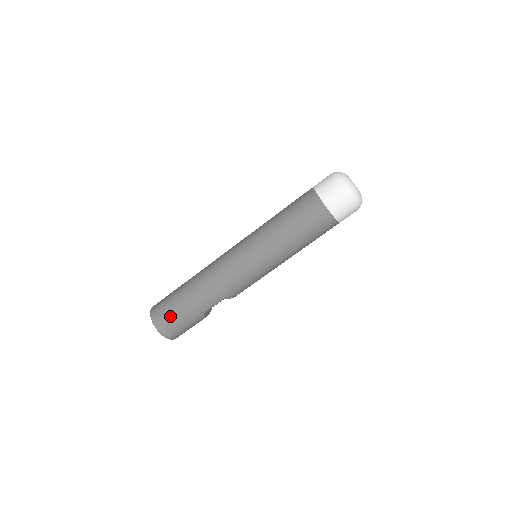
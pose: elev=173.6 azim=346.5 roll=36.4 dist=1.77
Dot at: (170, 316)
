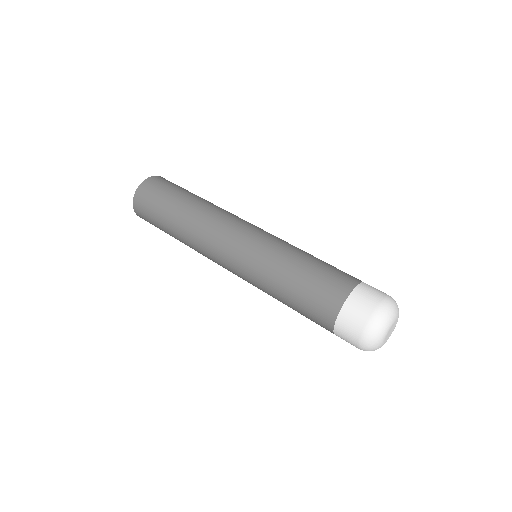
Dot at: (149, 209)
